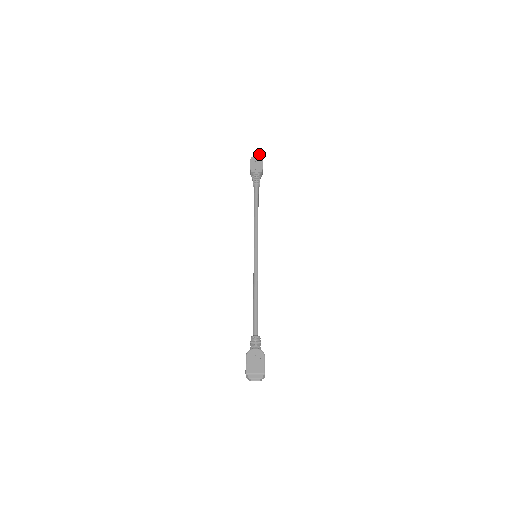
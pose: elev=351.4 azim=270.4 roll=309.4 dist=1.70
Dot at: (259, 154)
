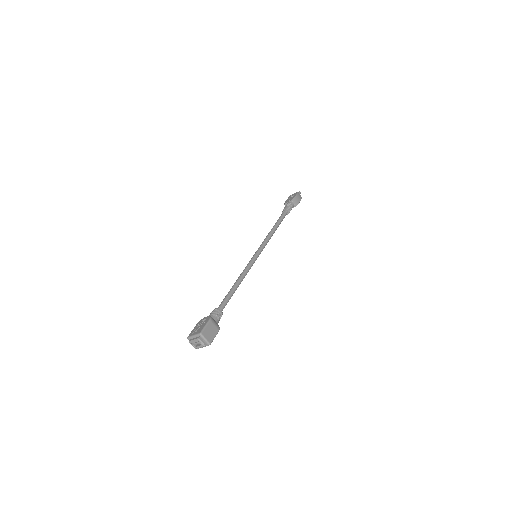
Dot at: (299, 192)
